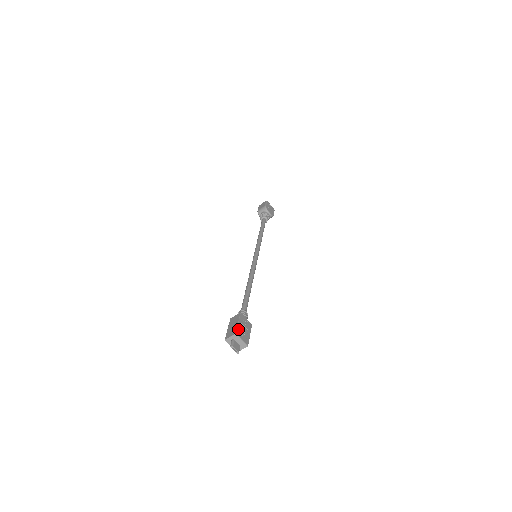
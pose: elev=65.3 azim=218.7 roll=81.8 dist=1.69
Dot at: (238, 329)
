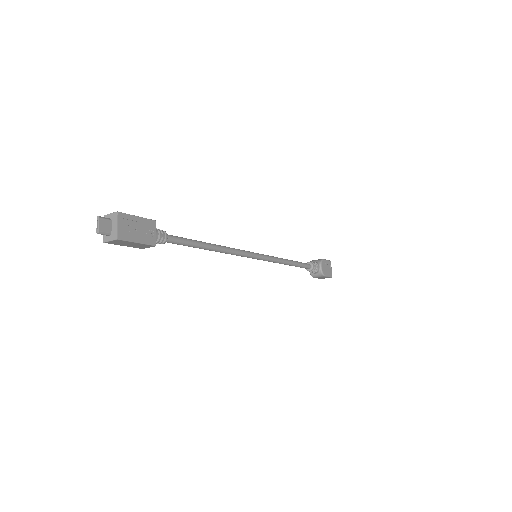
Dot at: (128, 216)
